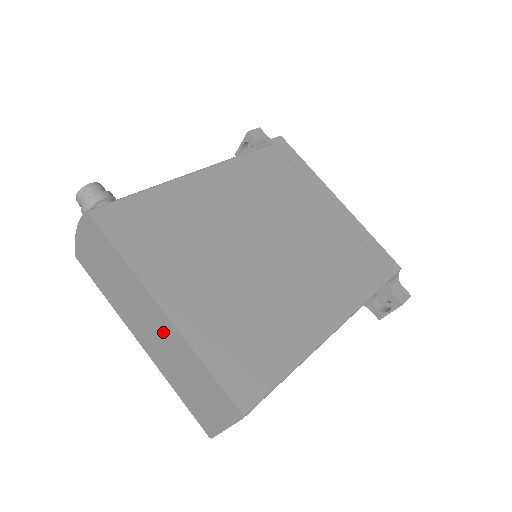
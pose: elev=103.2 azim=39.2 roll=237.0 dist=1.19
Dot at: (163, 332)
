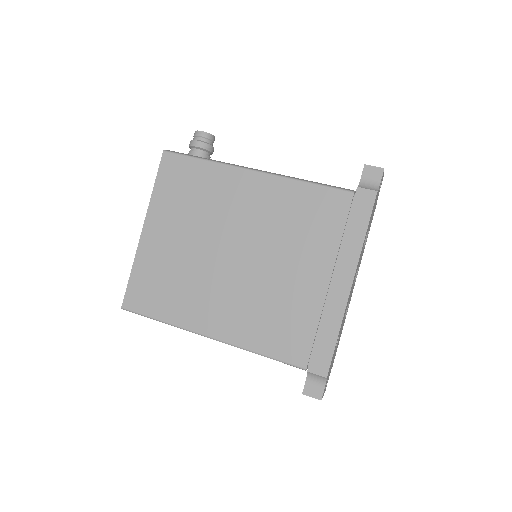
Dot at: occluded
